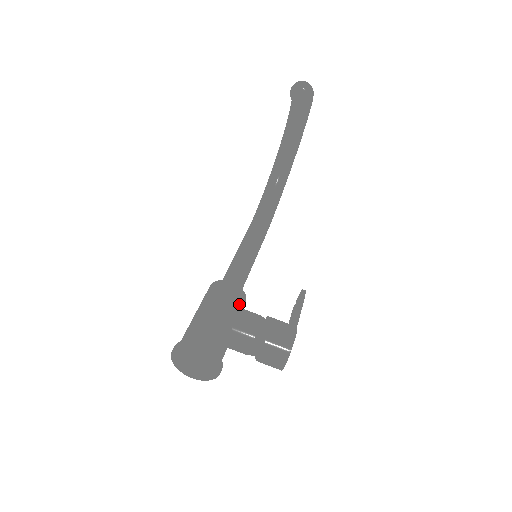
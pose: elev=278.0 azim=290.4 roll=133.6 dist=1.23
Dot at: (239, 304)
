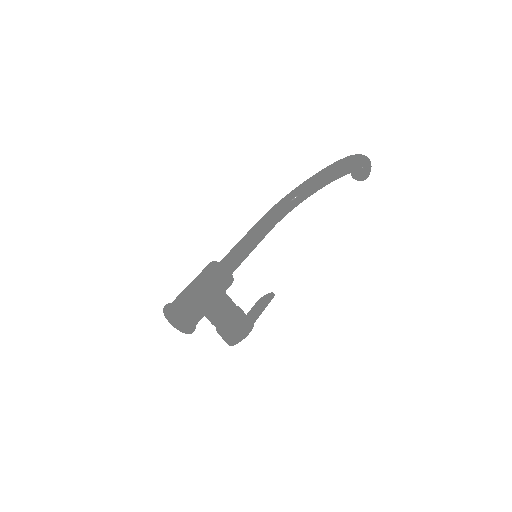
Dot at: (226, 289)
